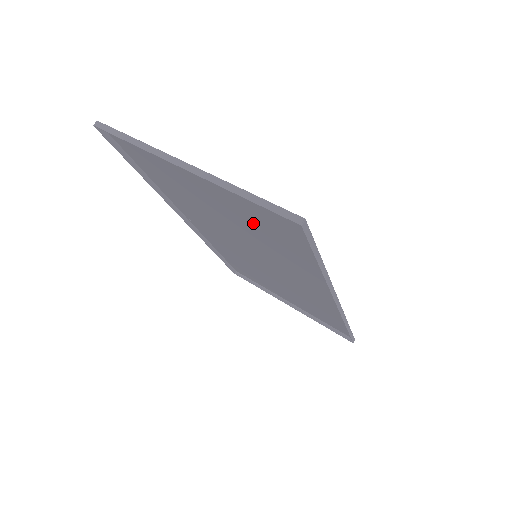
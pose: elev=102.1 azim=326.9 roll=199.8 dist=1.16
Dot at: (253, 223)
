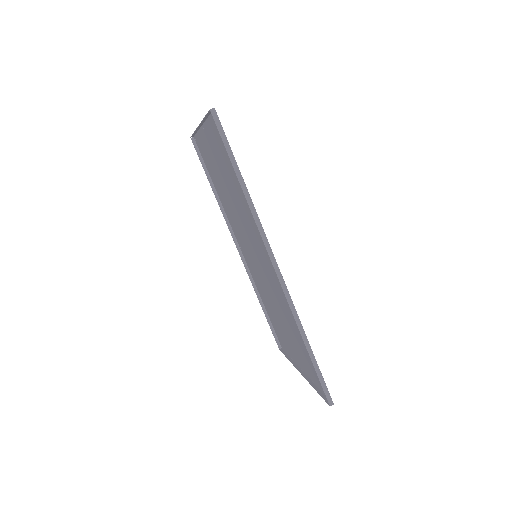
Dot at: (227, 172)
